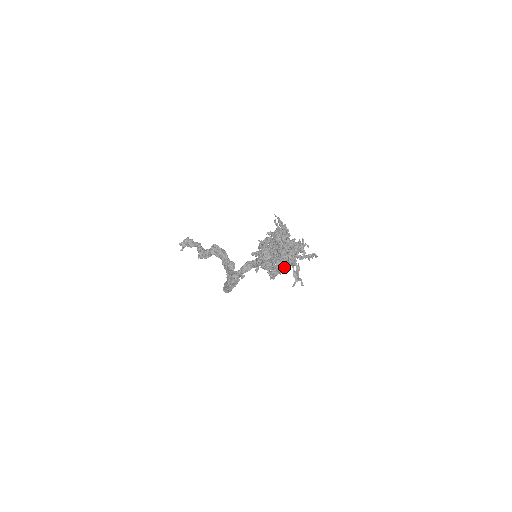
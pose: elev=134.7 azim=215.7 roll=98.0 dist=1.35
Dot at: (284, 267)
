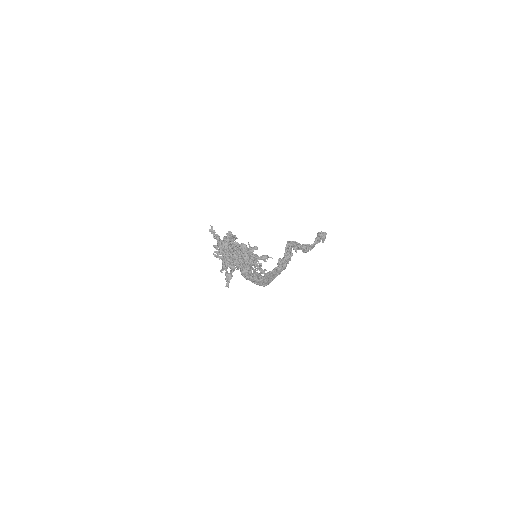
Dot at: (223, 269)
